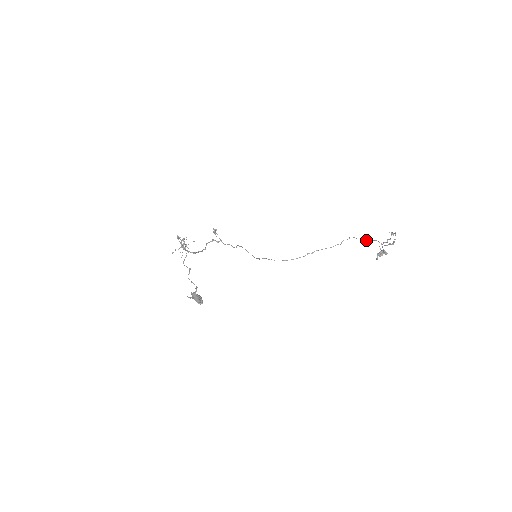
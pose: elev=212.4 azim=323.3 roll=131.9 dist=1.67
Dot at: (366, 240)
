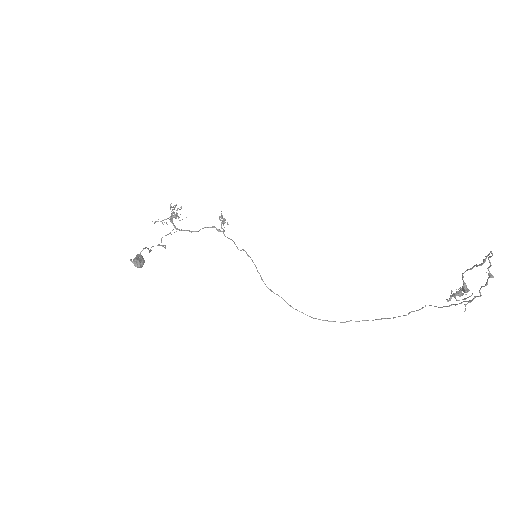
Dot at: occluded
